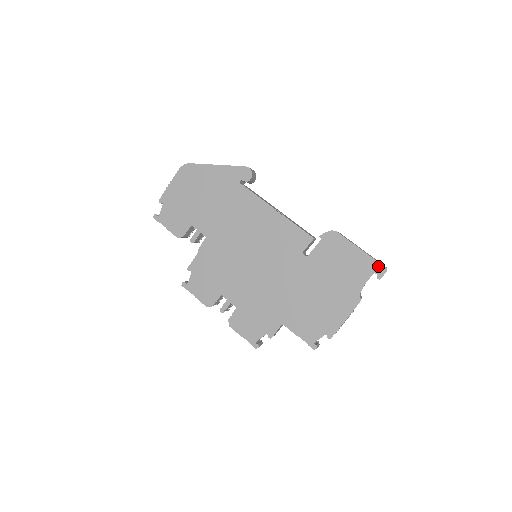
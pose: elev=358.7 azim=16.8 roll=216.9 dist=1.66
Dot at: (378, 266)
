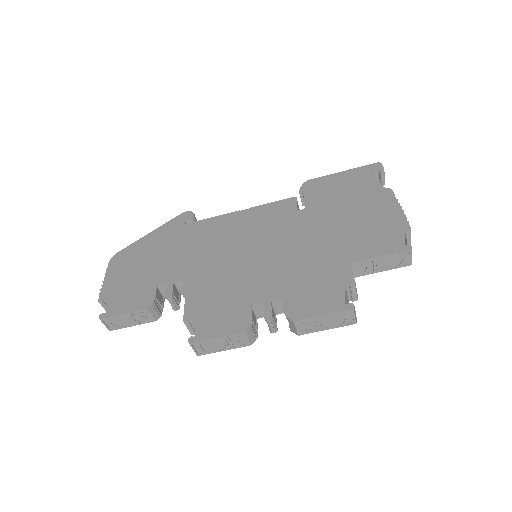
Dot at: (370, 166)
